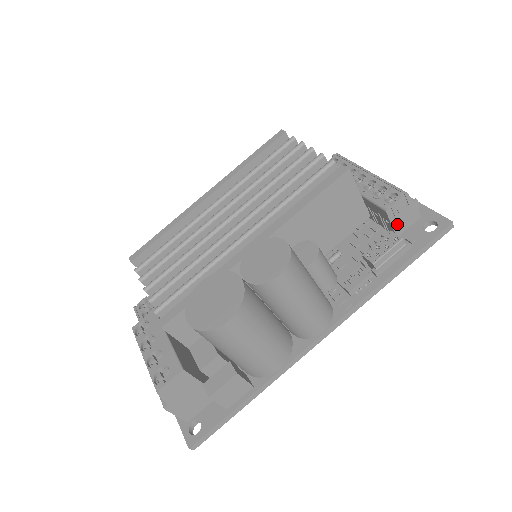
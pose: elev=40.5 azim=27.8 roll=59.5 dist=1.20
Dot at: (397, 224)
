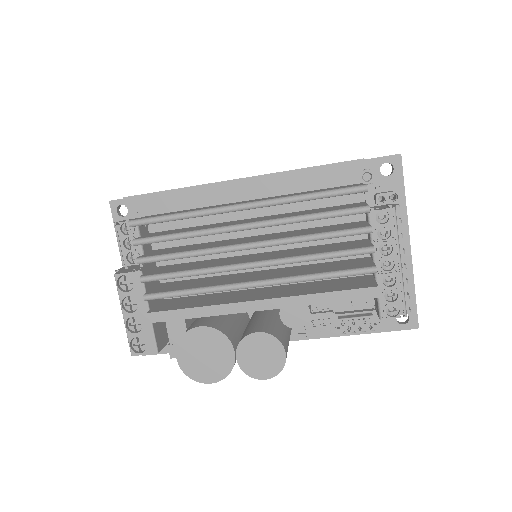
Dot at: occluded
